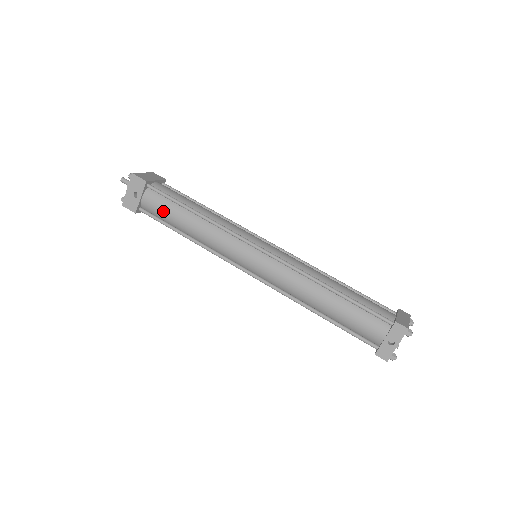
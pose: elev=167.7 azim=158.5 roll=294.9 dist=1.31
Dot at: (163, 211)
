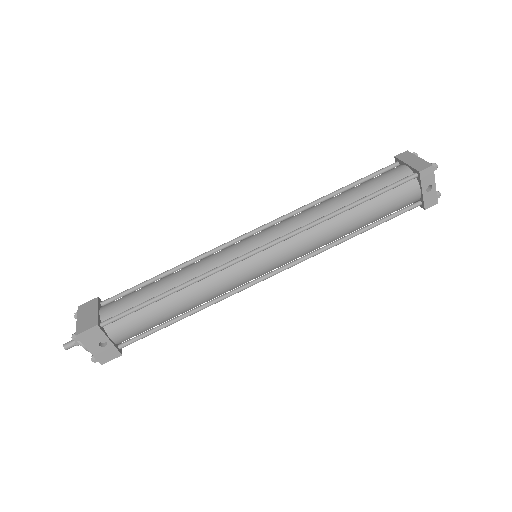
Dot at: (143, 325)
